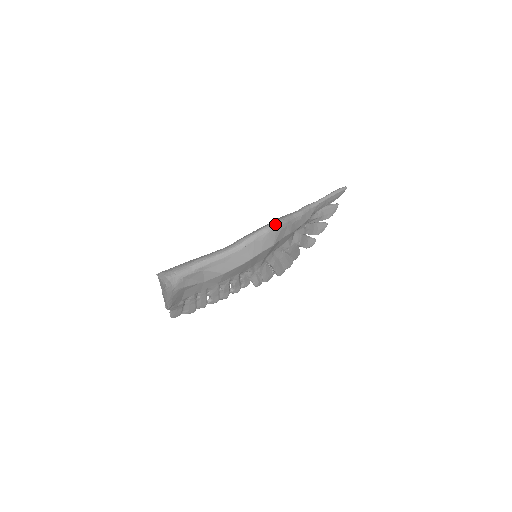
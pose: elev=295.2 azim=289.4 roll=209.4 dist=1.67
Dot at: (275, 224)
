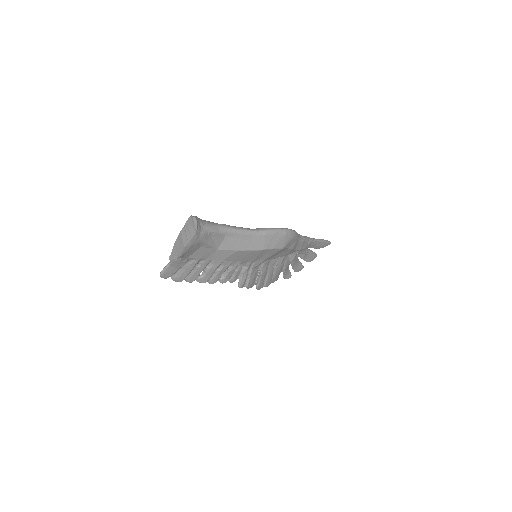
Dot at: (292, 231)
